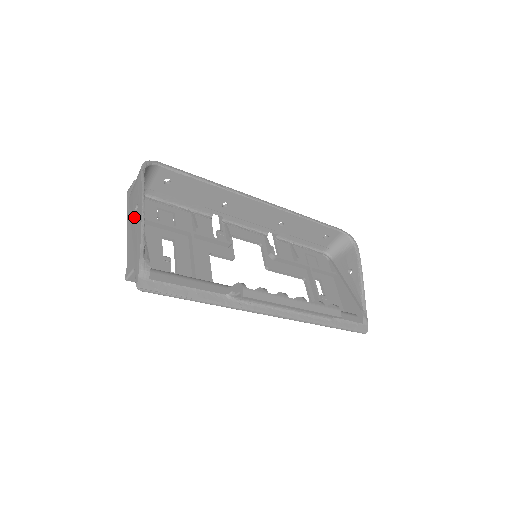
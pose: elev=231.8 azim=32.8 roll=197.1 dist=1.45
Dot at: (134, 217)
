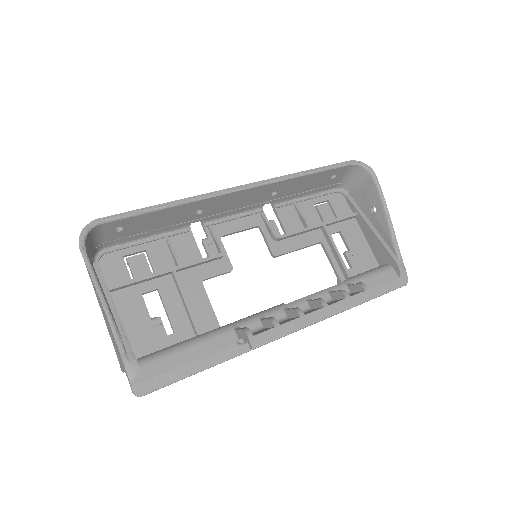
Dot at: (100, 303)
